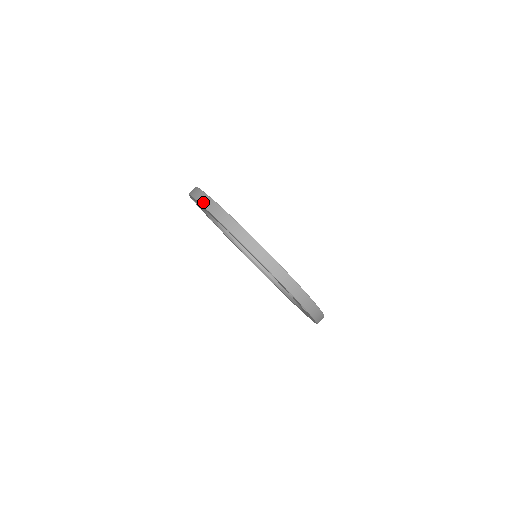
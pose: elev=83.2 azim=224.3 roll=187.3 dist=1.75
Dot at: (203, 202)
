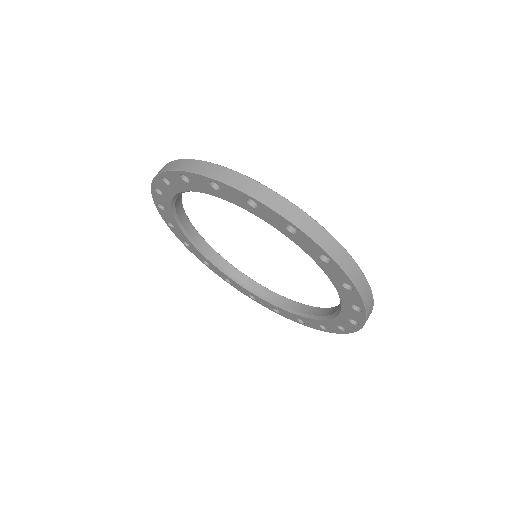
Dot at: (201, 170)
